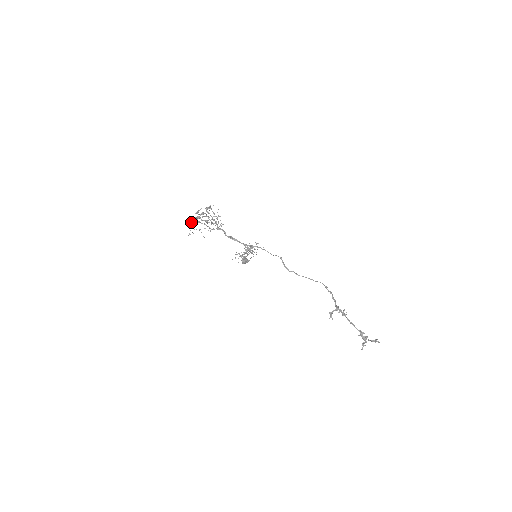
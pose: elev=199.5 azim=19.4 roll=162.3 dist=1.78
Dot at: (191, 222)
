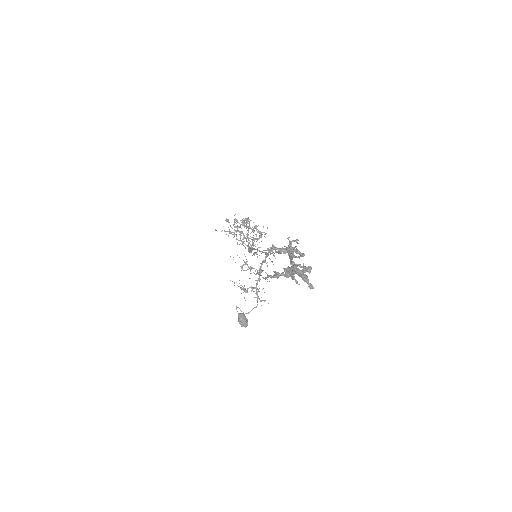
Dot at: occluded
